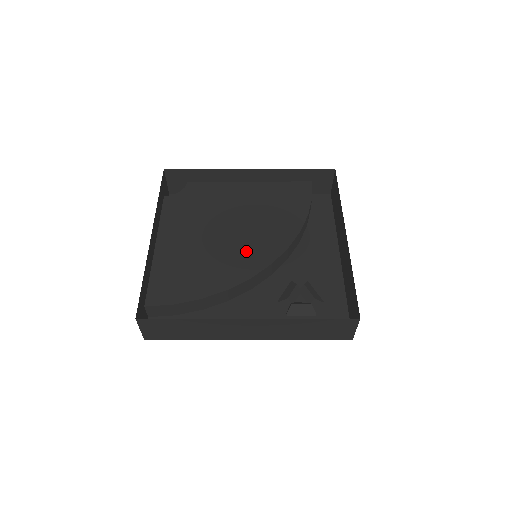
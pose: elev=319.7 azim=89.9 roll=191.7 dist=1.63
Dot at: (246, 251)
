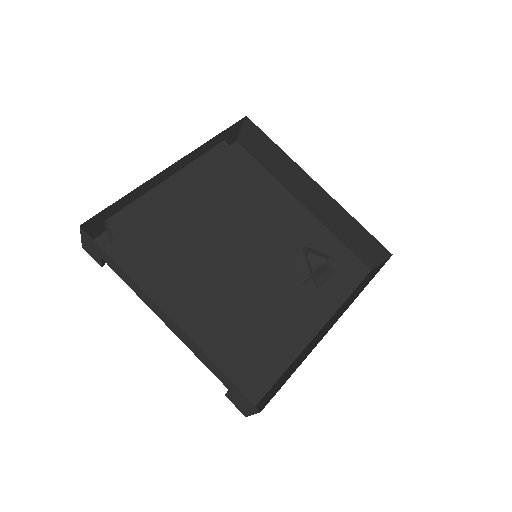
Dot at: (249, 259)
